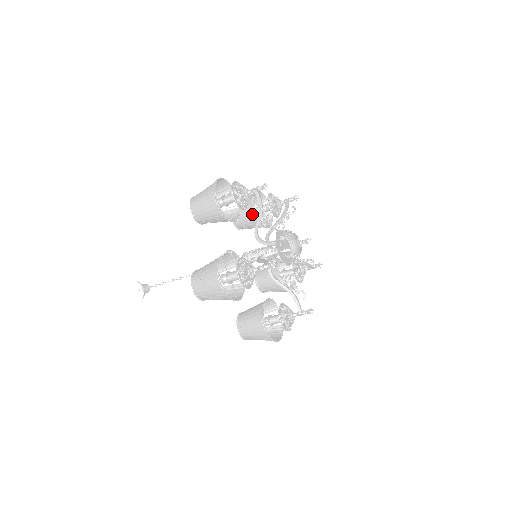
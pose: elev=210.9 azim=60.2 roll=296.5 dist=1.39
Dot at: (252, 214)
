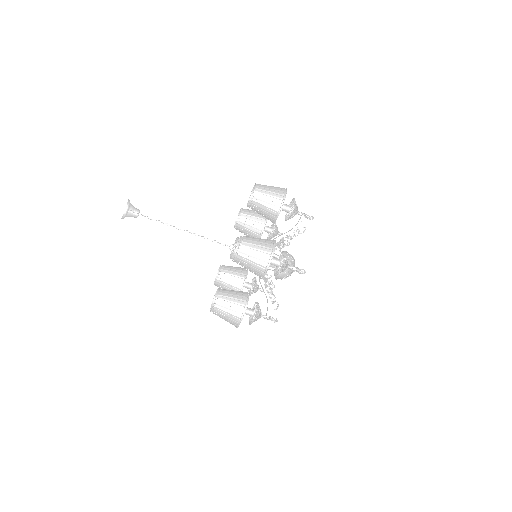
Dot at: (260, 225)
